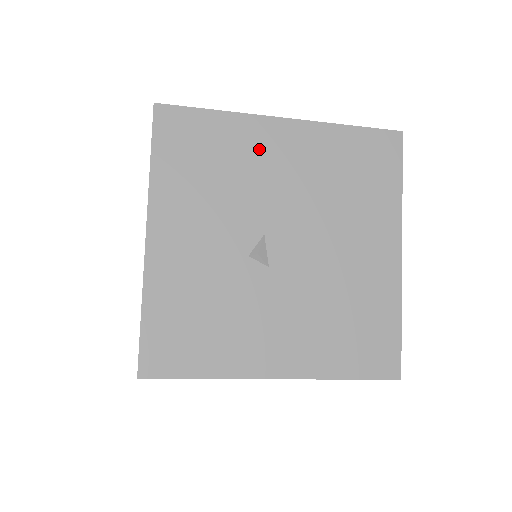
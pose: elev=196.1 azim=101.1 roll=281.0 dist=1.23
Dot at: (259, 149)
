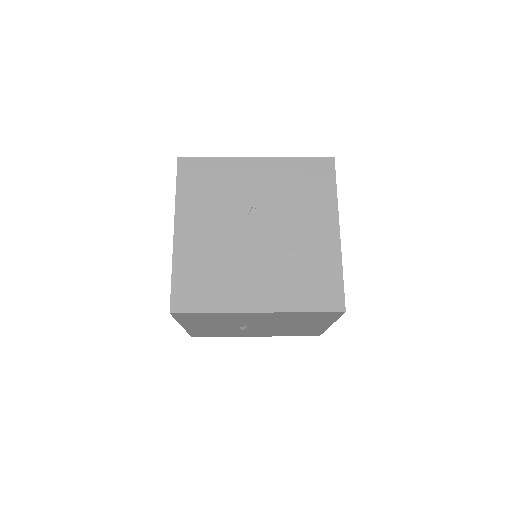
Dot at: (241, 317)
